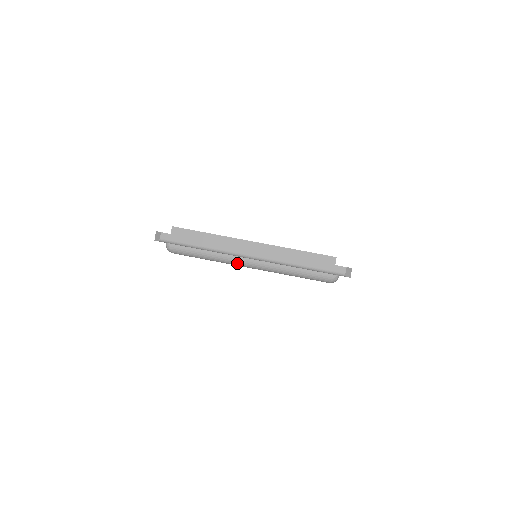
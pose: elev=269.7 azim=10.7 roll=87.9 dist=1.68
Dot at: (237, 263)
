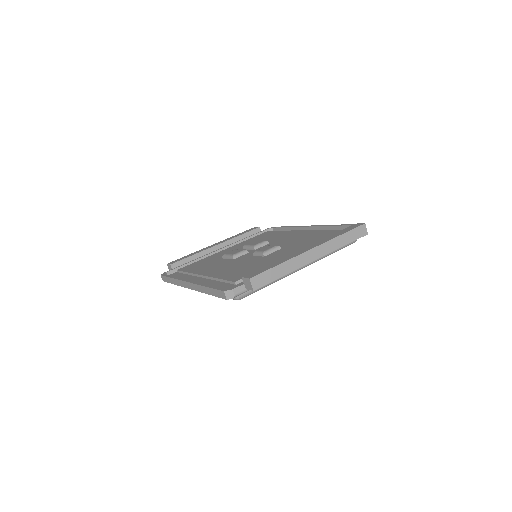
Dot at: (292, 273)
